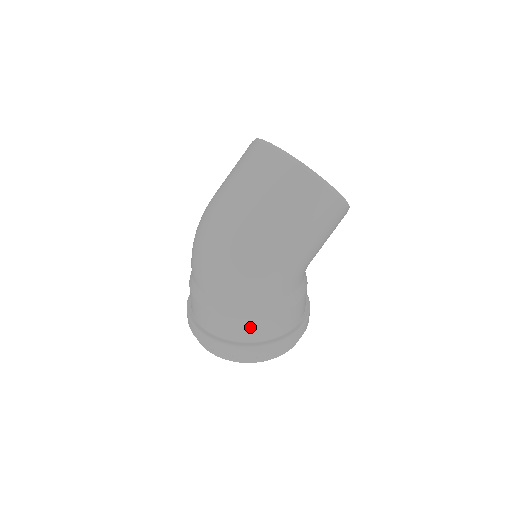
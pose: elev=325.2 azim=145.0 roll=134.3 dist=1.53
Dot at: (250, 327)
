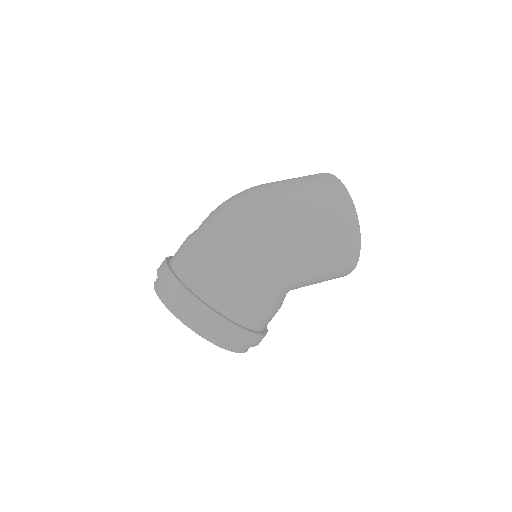
Dot at: (218, 285)
